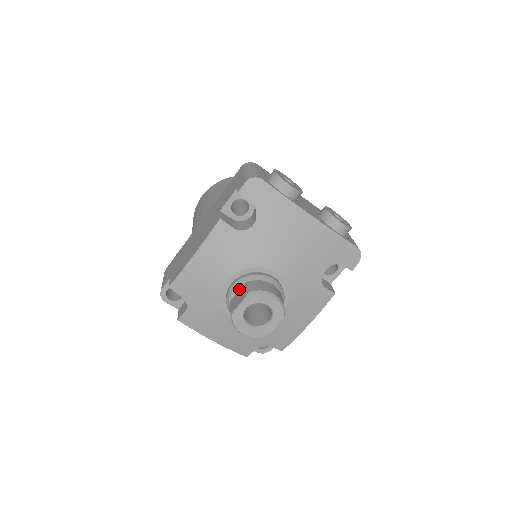
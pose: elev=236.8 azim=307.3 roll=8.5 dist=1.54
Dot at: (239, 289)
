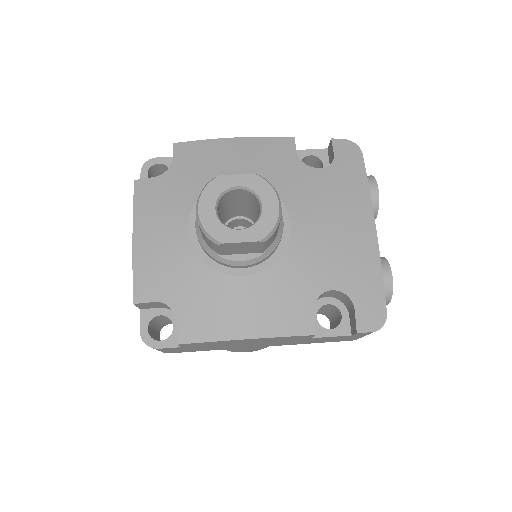
Dot at: occluded
